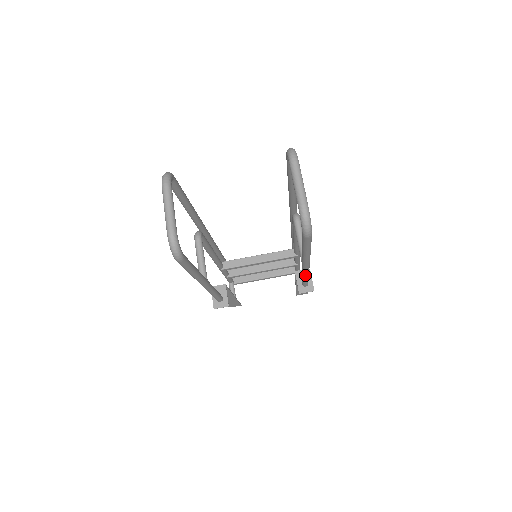
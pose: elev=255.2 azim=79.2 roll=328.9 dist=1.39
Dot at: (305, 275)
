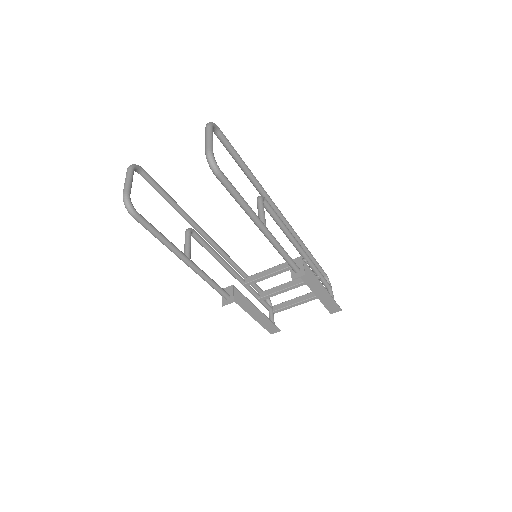
Dot at: (276, 248)
